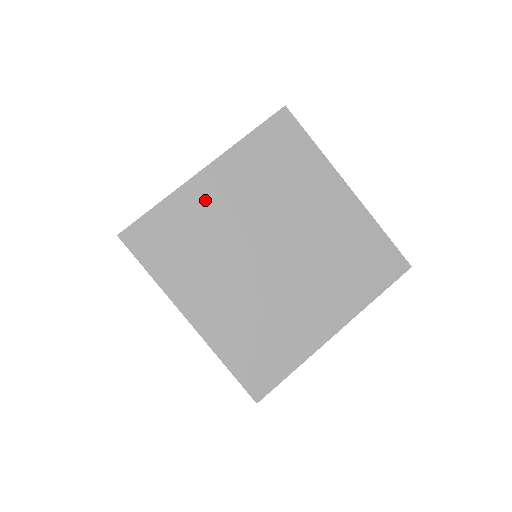
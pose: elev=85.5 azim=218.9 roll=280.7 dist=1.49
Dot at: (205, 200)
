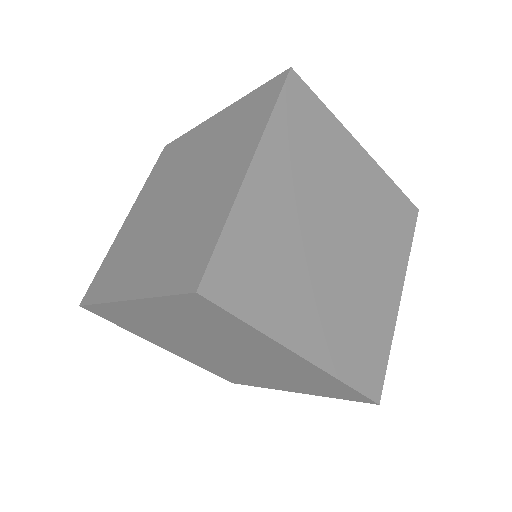
Dot at: (265, 205)
